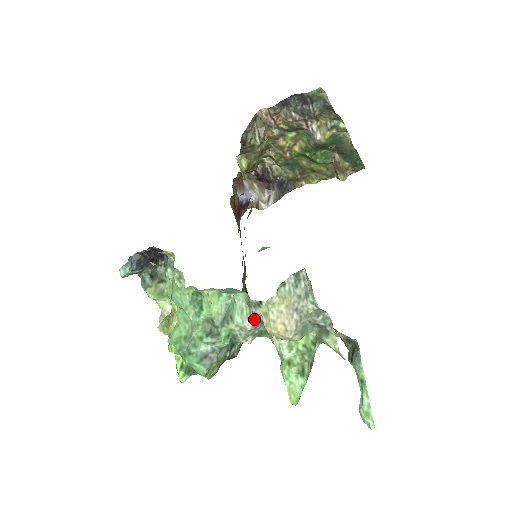
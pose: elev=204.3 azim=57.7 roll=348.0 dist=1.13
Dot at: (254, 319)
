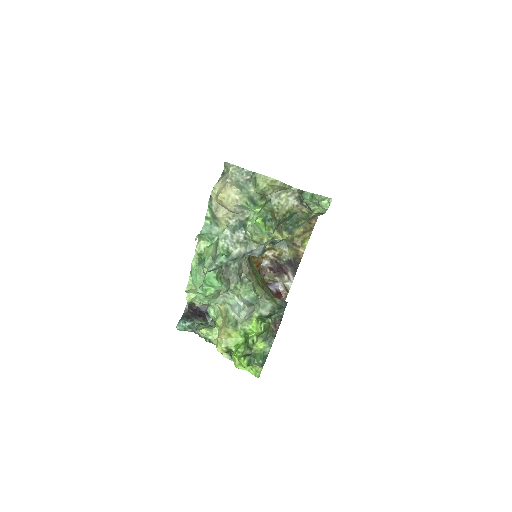
Dot at: (228, 227)
